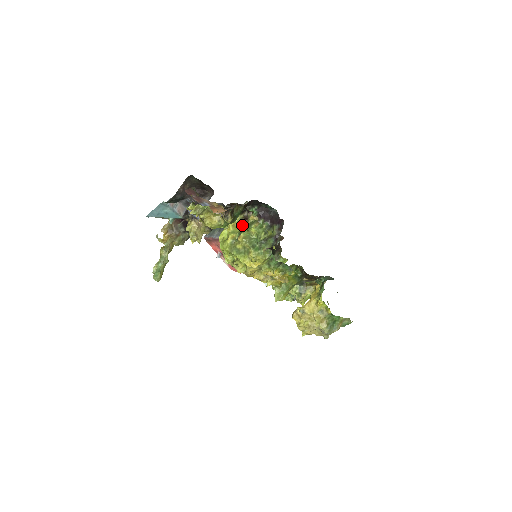
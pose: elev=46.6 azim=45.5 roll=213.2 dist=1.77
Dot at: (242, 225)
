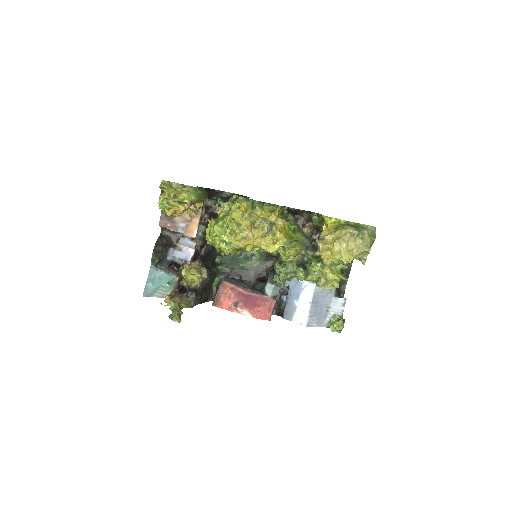
Dot at: occluded
